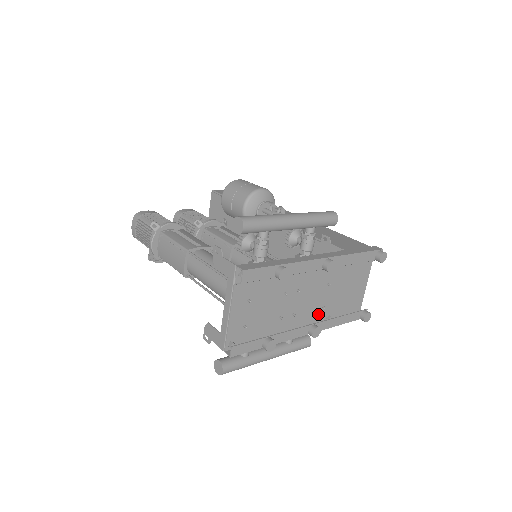
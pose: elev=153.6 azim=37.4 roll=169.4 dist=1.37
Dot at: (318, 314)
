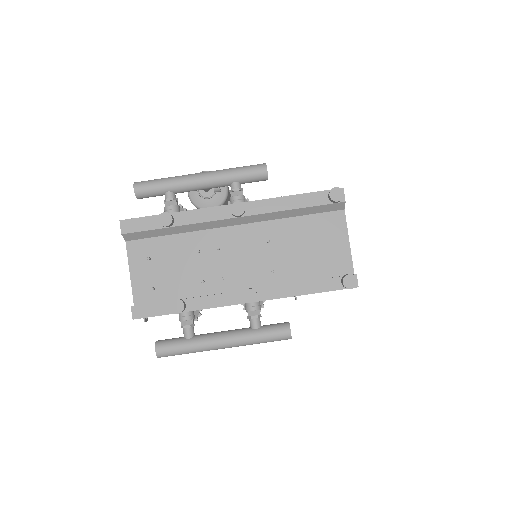
Dot at: (269, 282)
